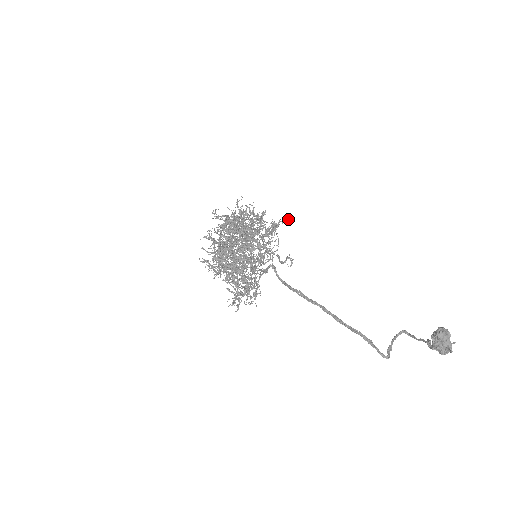
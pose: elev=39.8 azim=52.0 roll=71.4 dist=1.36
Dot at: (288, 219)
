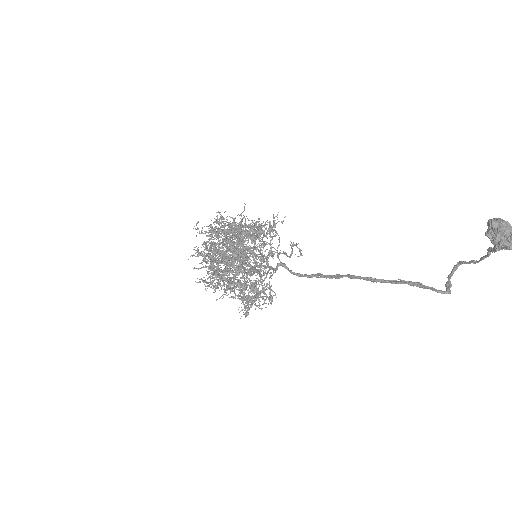
Dot at: occluded
